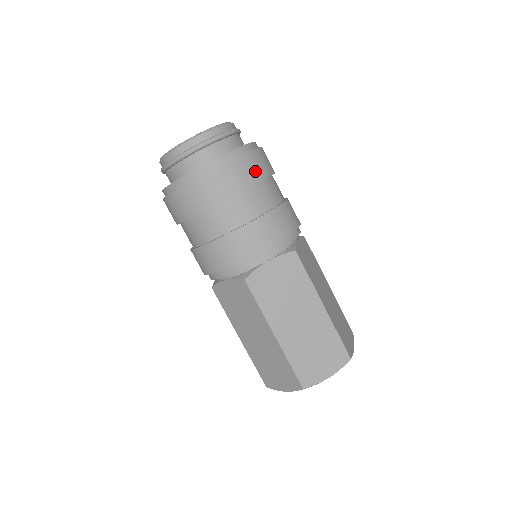
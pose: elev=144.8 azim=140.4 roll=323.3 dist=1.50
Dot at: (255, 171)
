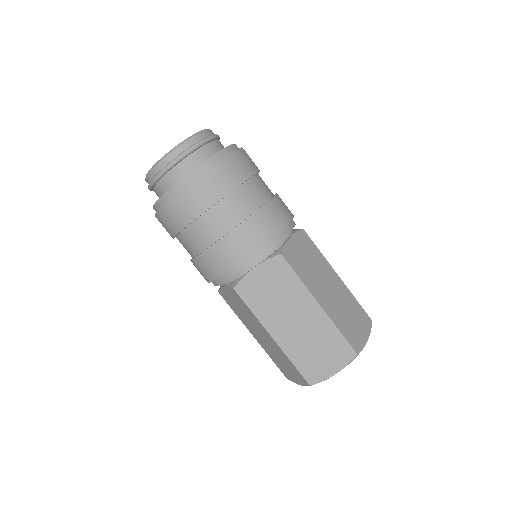
Dot at: (225, 181)
